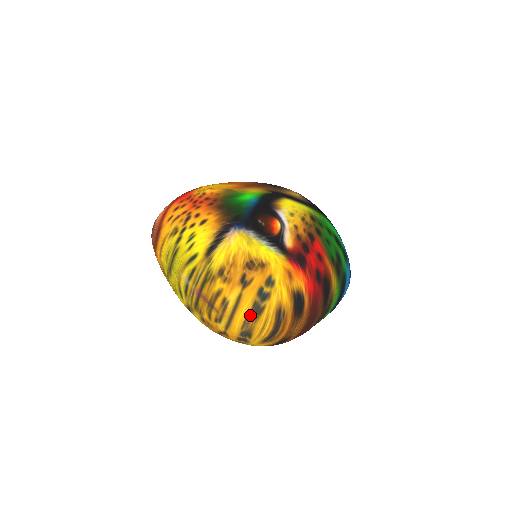
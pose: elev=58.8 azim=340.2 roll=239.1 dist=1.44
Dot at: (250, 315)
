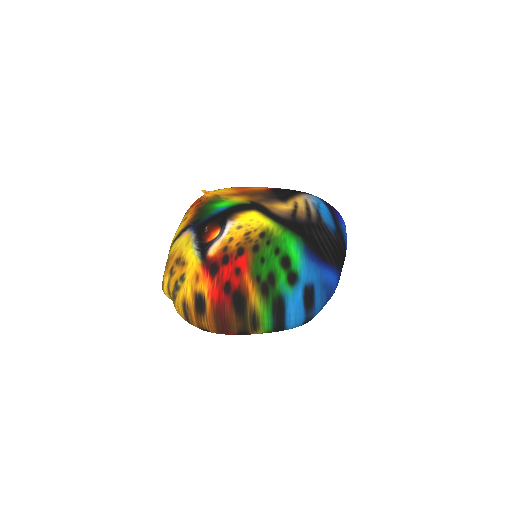
Dot at: (172, 298)
